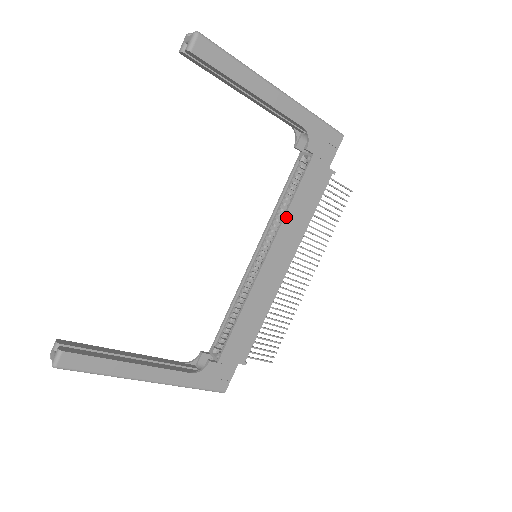
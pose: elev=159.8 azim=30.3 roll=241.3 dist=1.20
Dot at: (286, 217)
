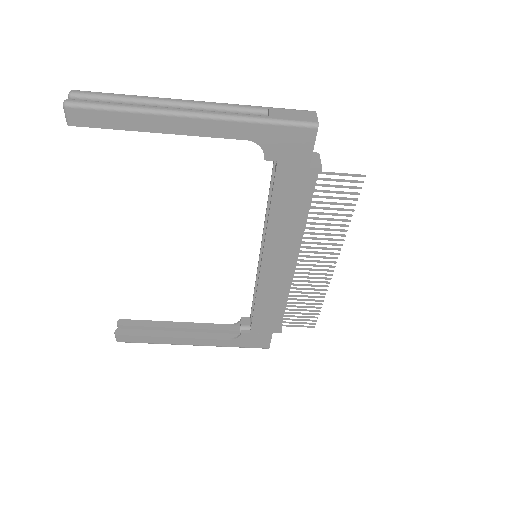
Dot at: (269, 226)
